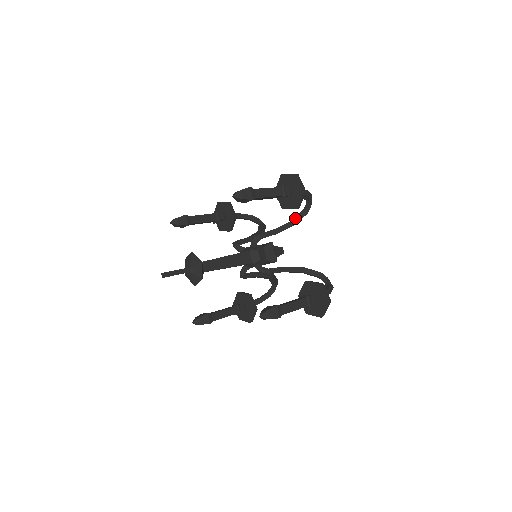
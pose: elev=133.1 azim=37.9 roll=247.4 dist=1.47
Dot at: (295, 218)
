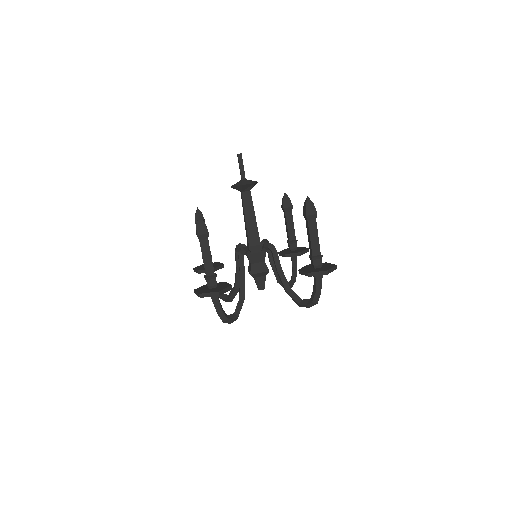
Dot at: occluded
